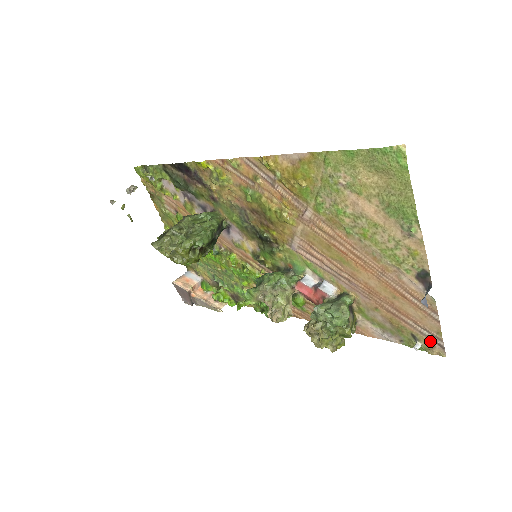
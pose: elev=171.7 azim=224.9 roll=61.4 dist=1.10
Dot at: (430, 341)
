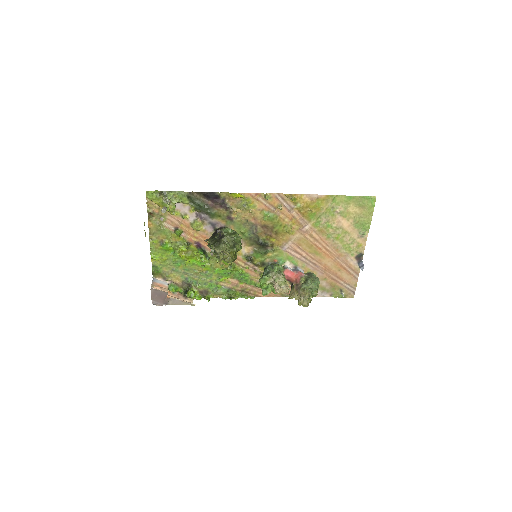
Dot at: (349, 291)
